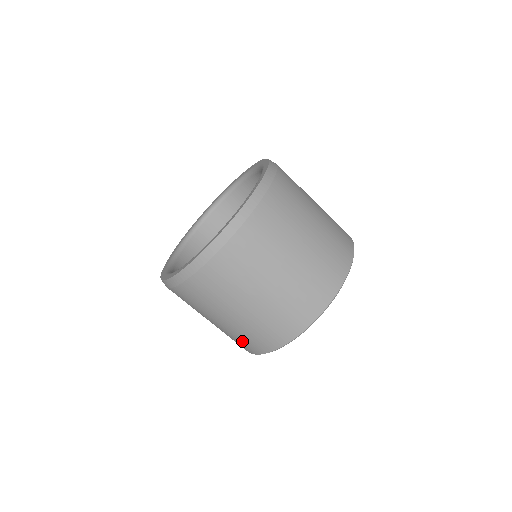
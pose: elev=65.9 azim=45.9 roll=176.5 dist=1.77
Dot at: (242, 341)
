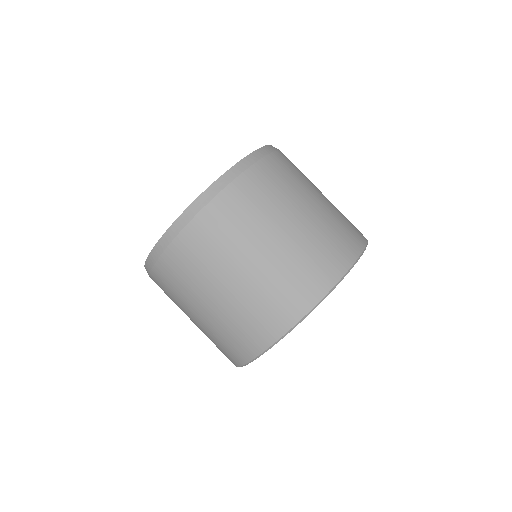
Dot at: (222, 346)
